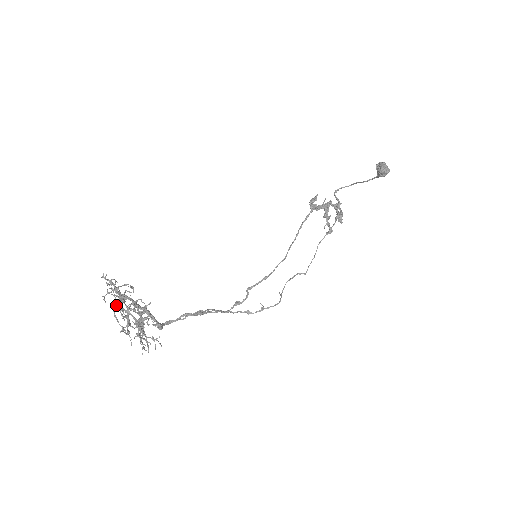
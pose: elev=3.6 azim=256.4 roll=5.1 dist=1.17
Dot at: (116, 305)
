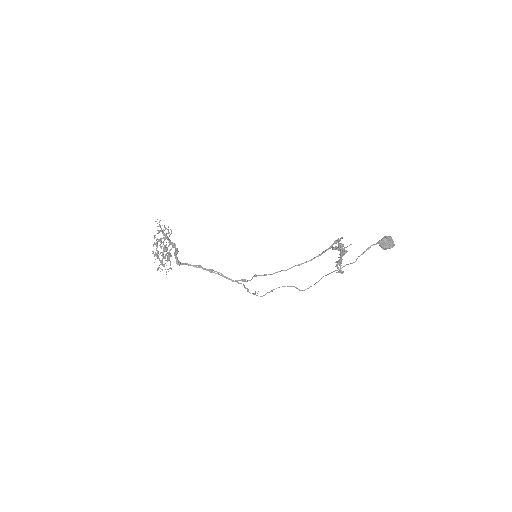
Dot at: (157, 239)
